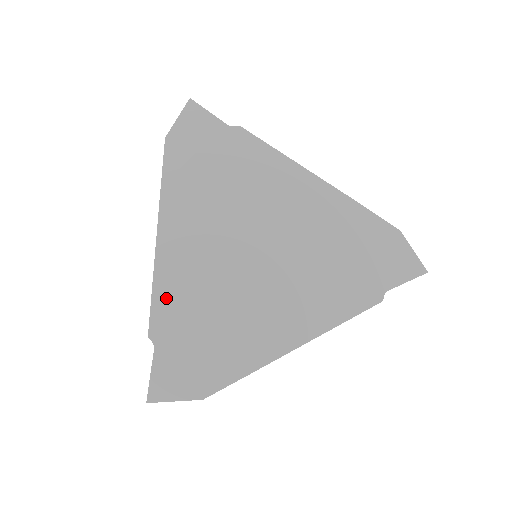
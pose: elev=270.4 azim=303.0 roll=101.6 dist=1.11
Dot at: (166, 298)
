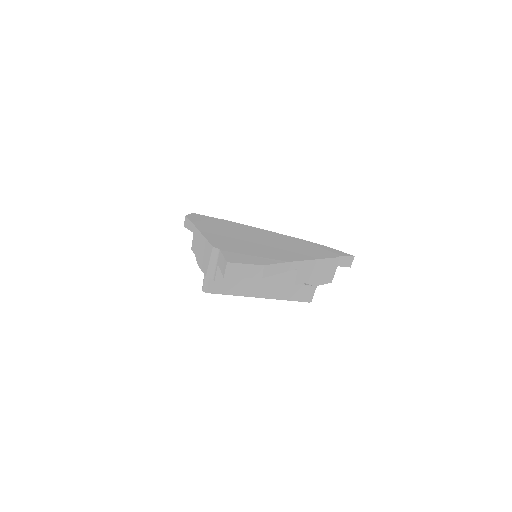
Dot at: (216, 241)
